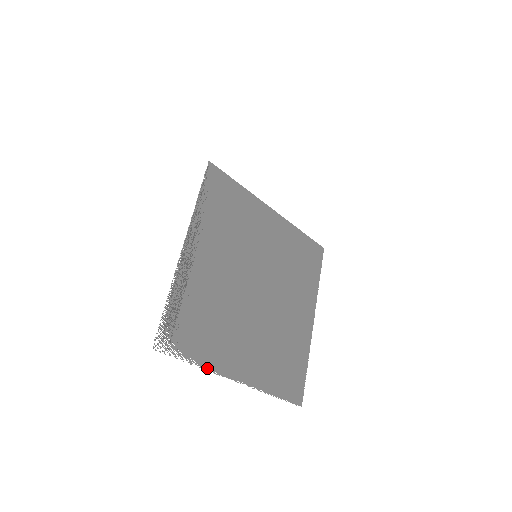
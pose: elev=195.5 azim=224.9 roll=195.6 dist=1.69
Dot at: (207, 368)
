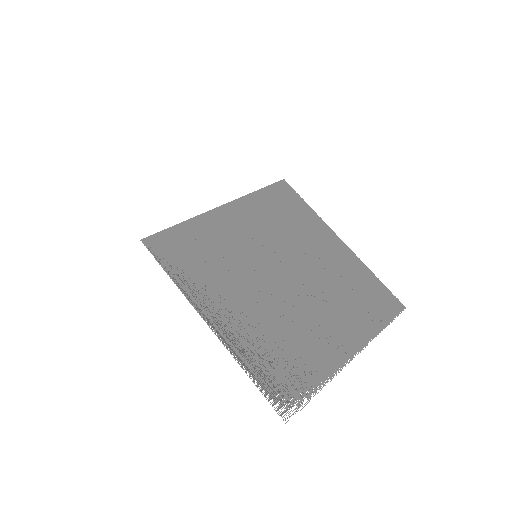
Dot at: (329, 378)
